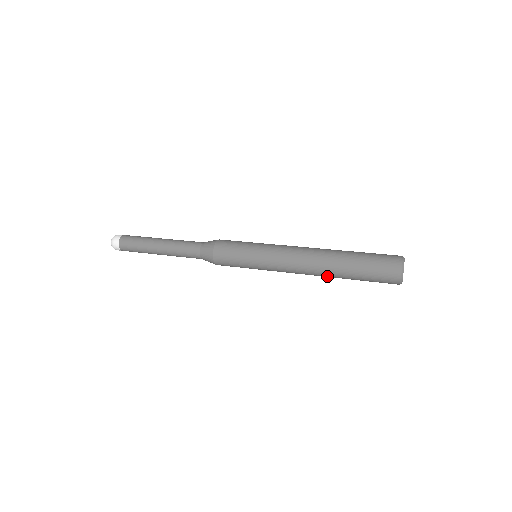
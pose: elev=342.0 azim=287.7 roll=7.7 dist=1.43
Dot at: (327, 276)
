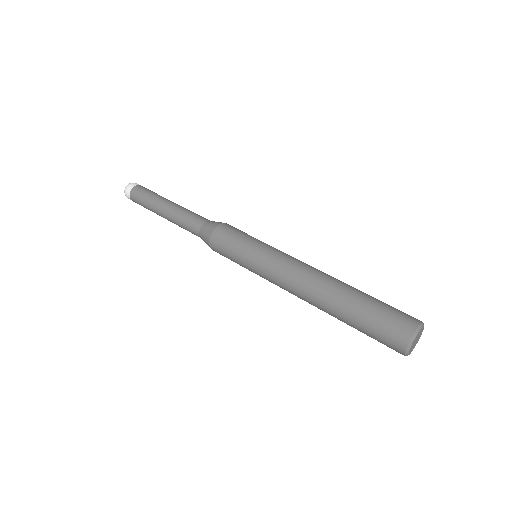
Dot at: (322, 307)
